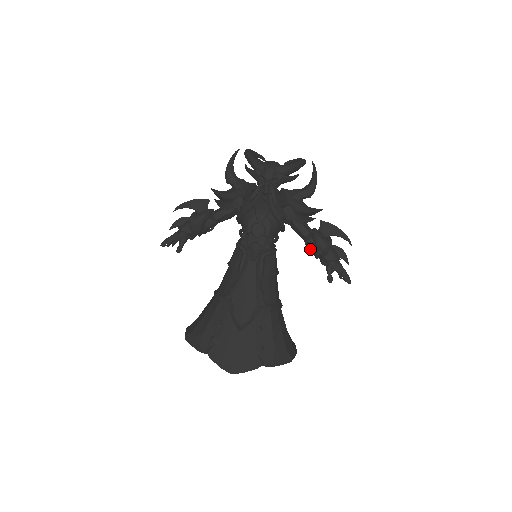
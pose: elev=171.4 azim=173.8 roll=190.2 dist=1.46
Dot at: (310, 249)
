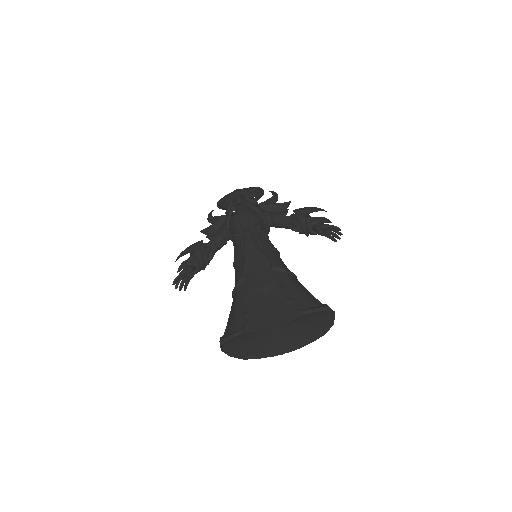
Dot at: (296, 229)
